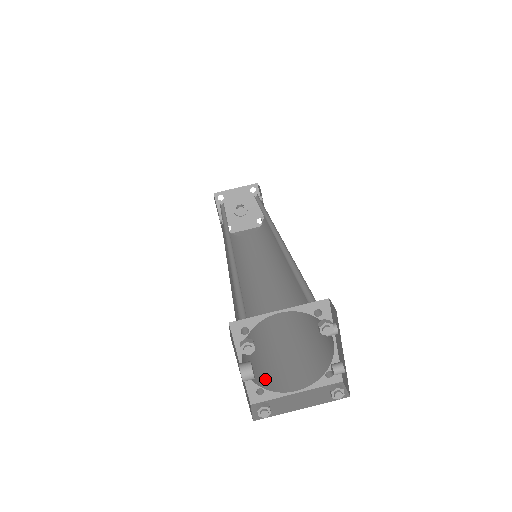
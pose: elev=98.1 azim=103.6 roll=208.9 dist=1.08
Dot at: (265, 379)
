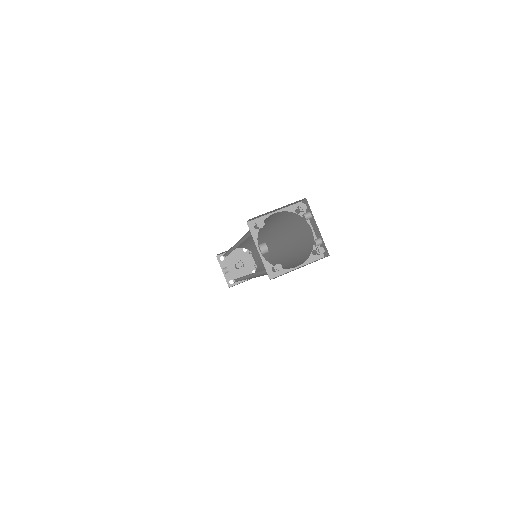
Dot at: occluded
